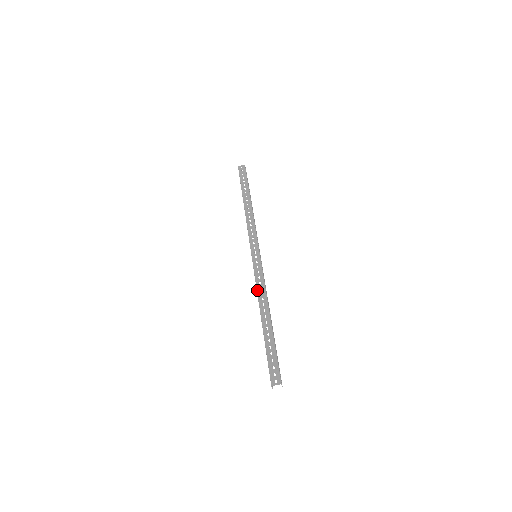
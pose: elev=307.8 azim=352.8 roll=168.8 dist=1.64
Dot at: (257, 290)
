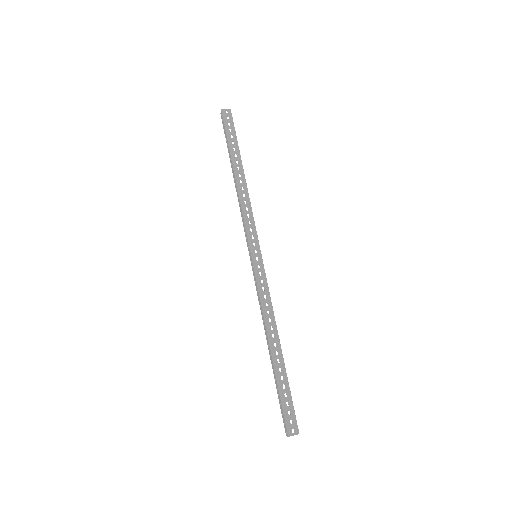
Dot at: (262, 307)
